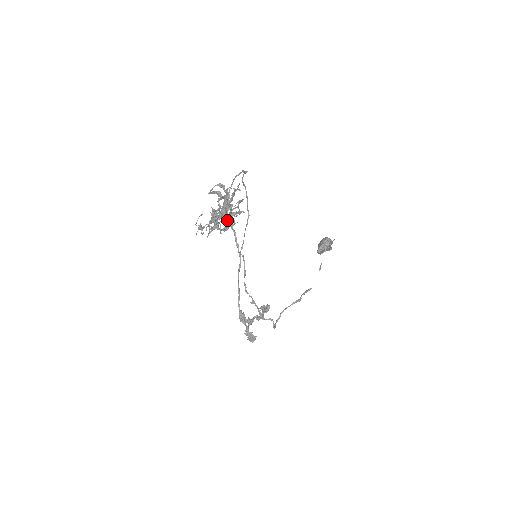
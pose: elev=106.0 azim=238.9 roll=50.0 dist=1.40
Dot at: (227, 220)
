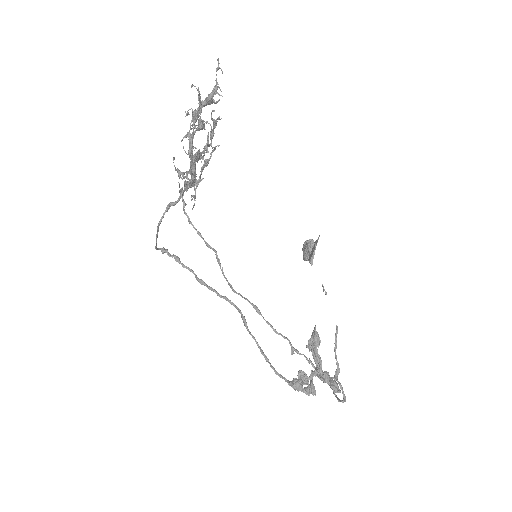
Dot at: (212, 90)
